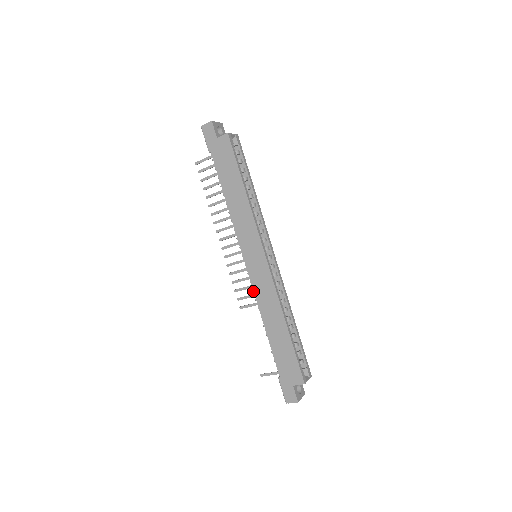
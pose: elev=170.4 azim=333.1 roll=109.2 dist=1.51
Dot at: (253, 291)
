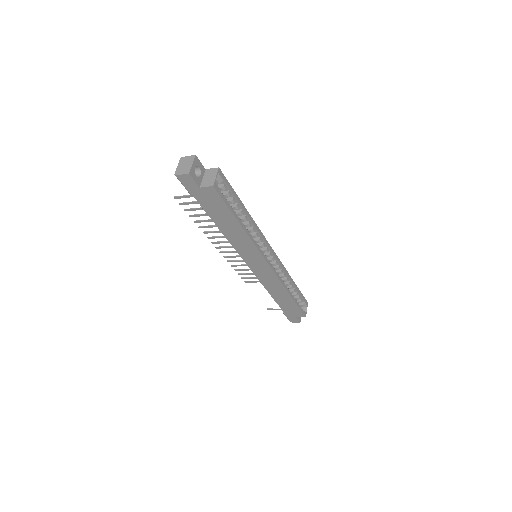
Dot at: occluded
